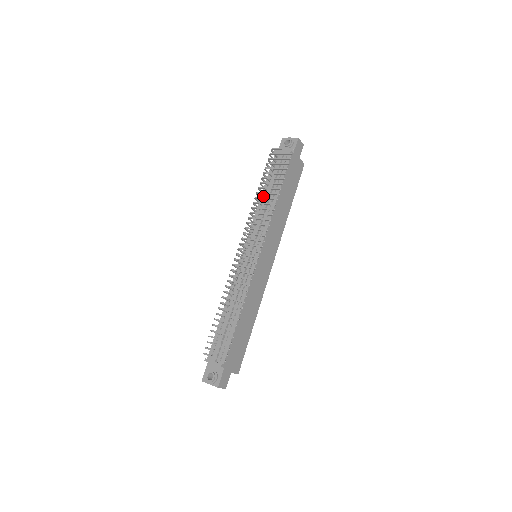
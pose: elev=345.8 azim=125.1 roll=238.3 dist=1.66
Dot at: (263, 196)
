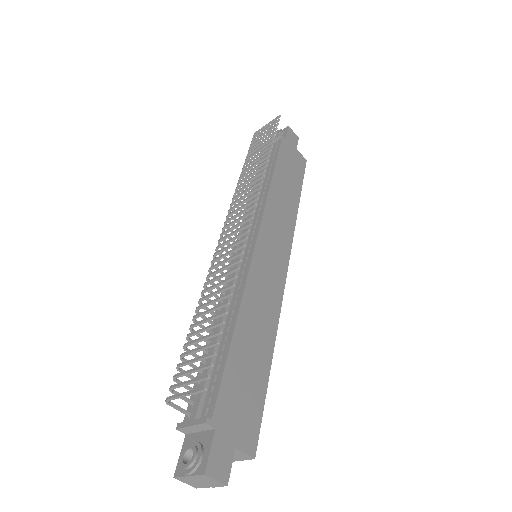
Dot at: (254, 188)
